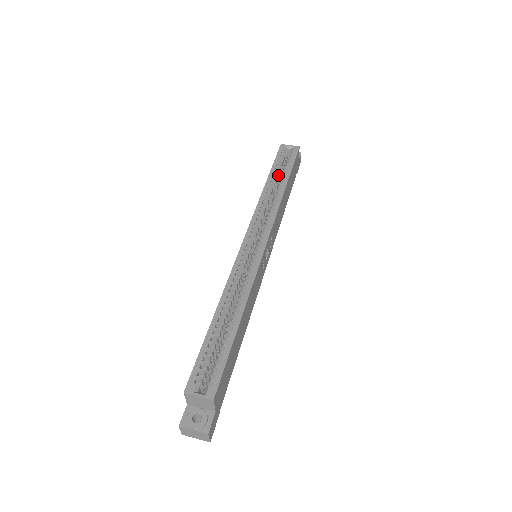
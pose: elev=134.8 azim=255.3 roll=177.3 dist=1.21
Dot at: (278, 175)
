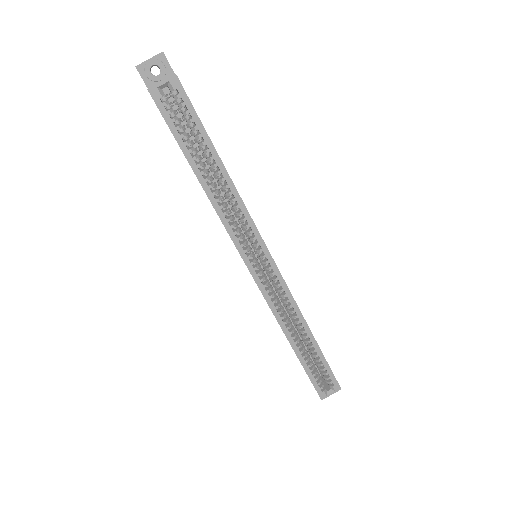
Dot at: (194, 150)
